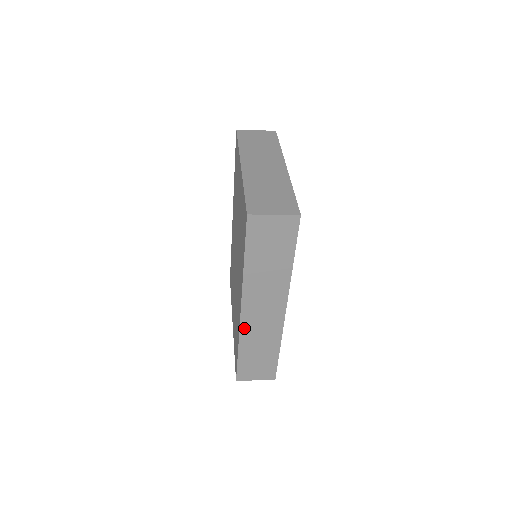
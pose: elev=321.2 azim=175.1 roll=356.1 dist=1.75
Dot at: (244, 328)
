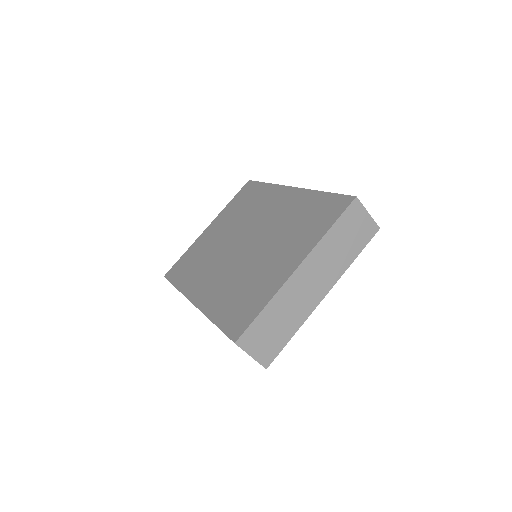
Dot at: occluded
